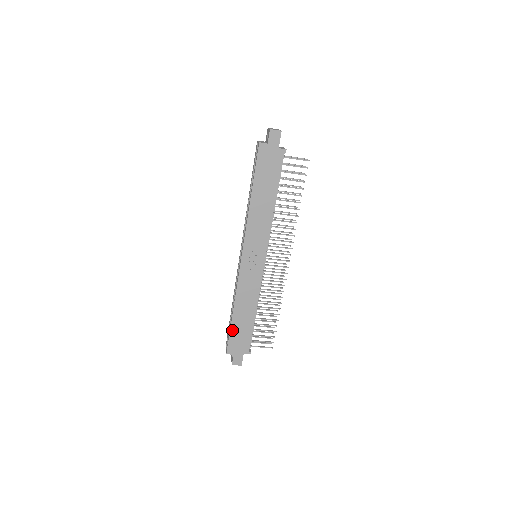
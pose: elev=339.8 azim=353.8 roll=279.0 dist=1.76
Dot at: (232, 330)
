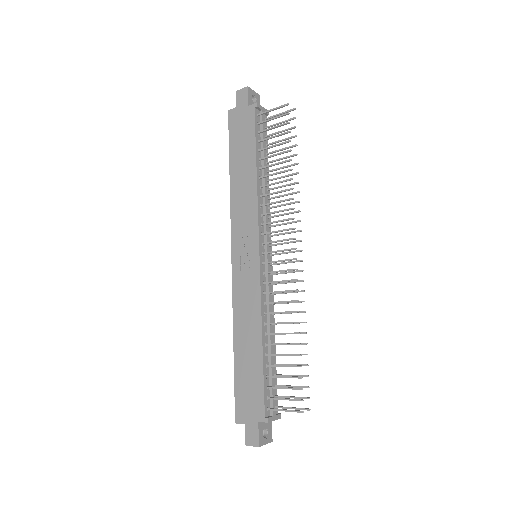
Dot at: (237, 377)
